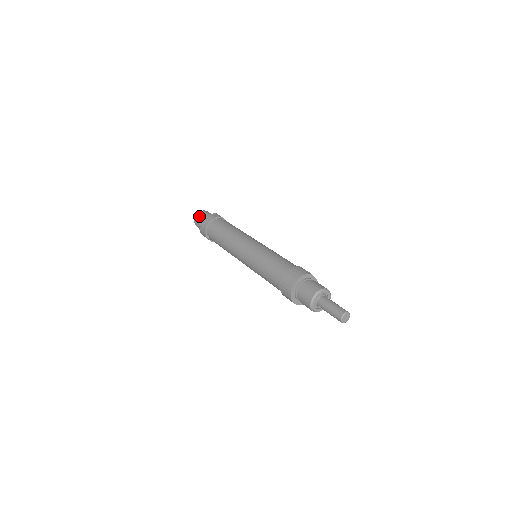
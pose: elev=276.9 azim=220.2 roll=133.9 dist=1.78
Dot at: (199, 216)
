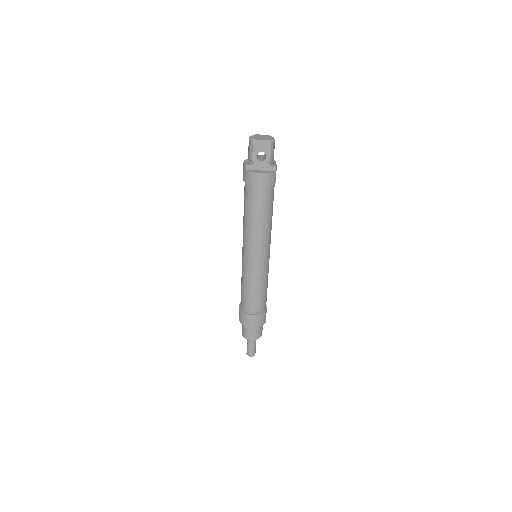
Dot at: (262, 145)
